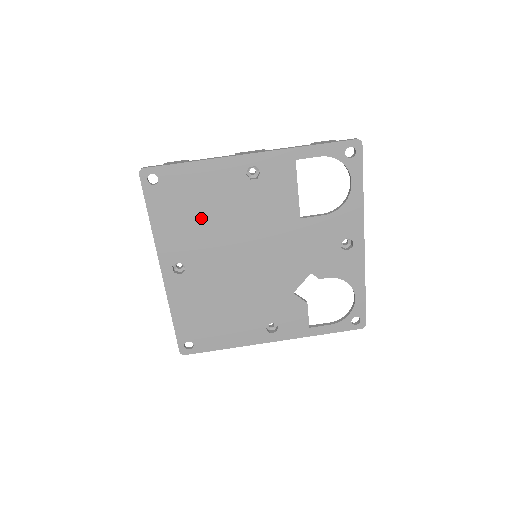
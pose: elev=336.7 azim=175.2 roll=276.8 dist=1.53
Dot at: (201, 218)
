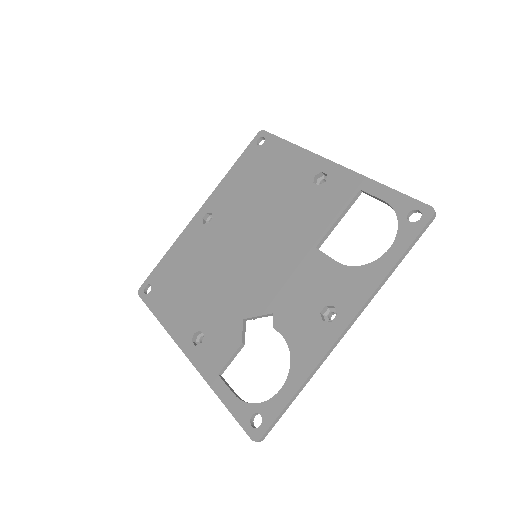
Dot at: (256, 190)
